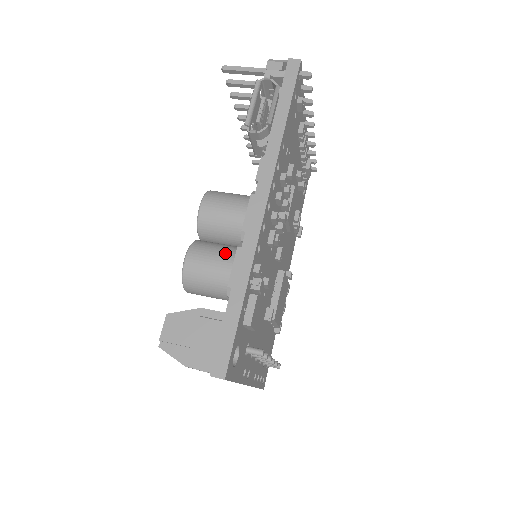
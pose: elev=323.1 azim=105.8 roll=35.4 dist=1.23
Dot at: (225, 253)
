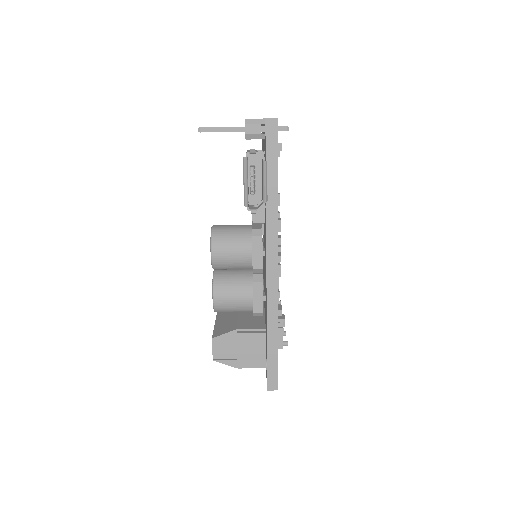
Dot at: (244, 287)
